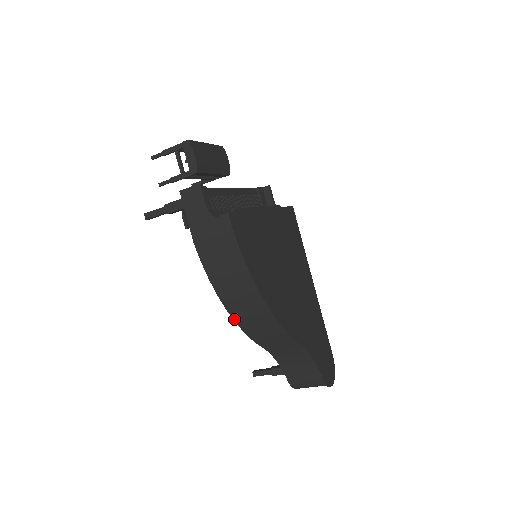
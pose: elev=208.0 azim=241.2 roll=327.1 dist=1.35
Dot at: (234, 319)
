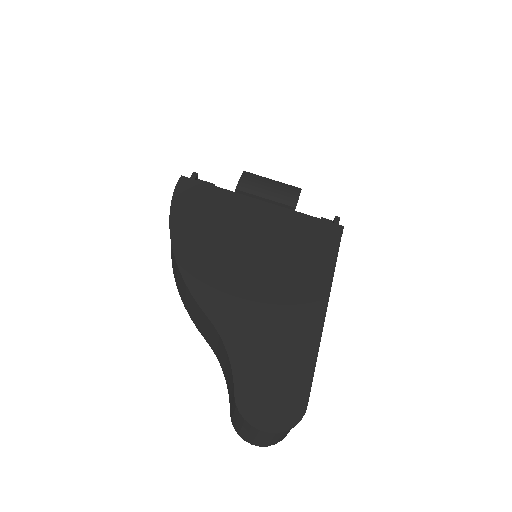
Dot at: (177, 285)
